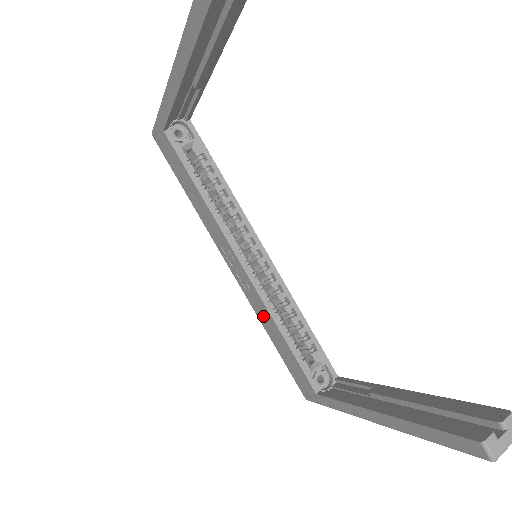
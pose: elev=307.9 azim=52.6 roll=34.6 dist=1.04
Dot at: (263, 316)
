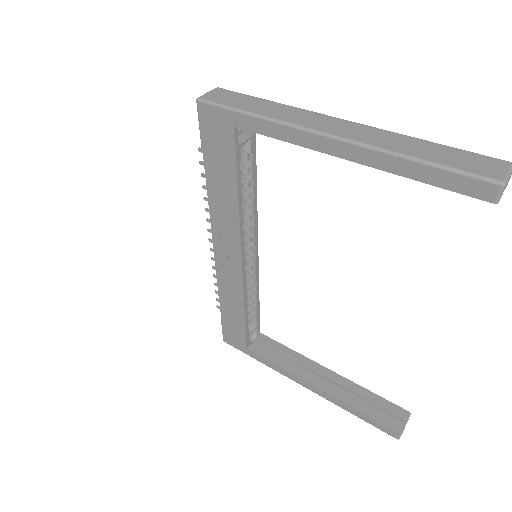
Dot at: (229, 292)
